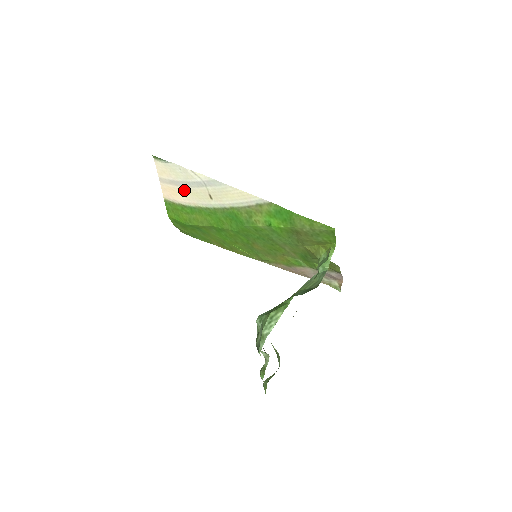
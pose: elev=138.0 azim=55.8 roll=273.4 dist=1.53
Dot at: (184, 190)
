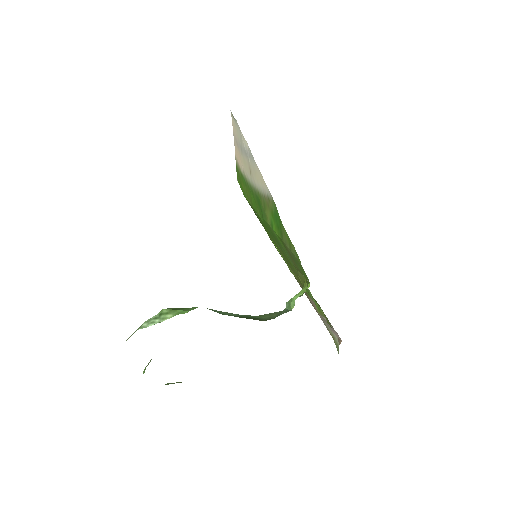
Dot at: (241, 155)
